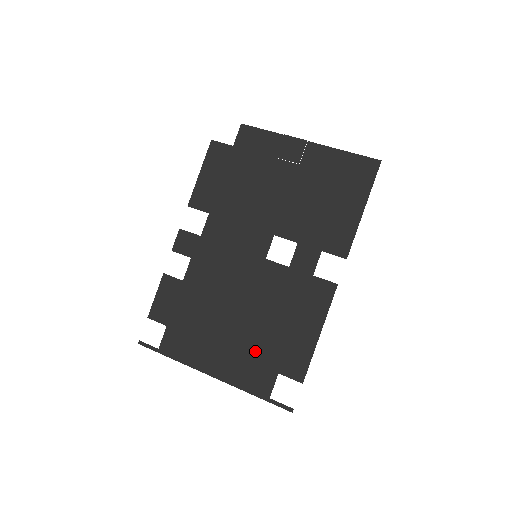
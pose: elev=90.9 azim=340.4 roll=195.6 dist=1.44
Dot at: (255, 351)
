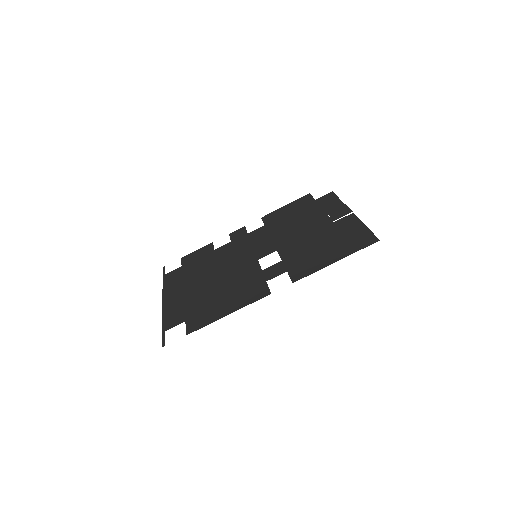
Dot at: (193, 302)
